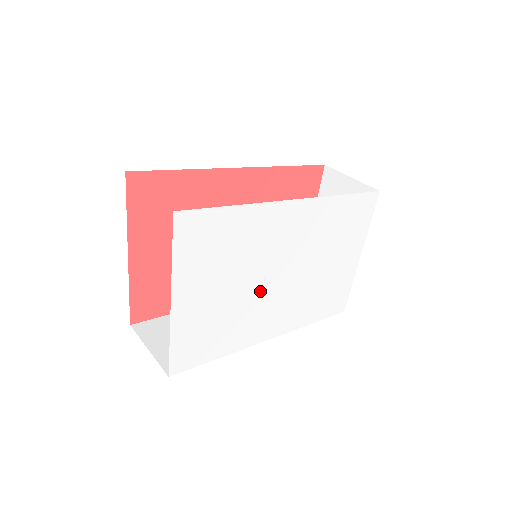
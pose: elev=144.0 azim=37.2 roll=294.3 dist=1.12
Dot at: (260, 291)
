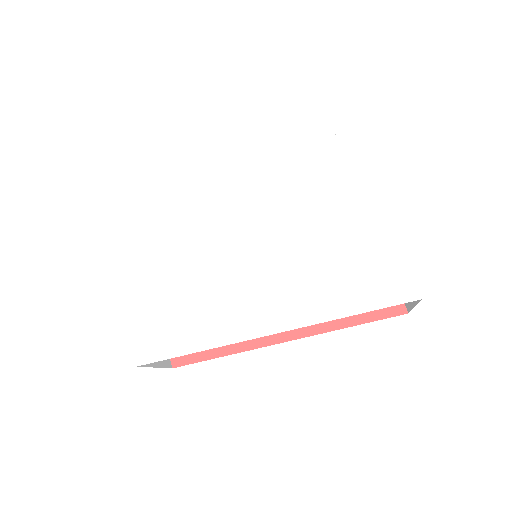
Dot at: (223, 264)
